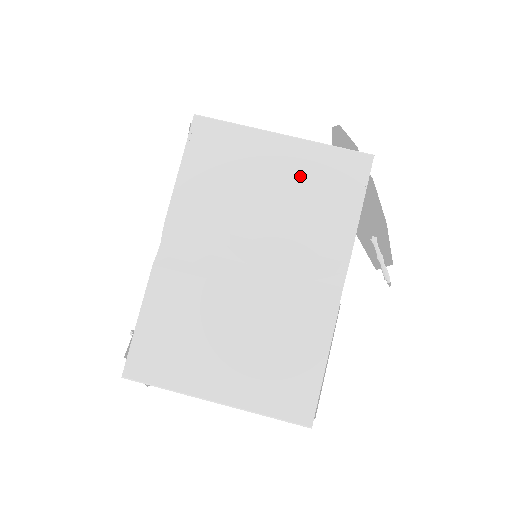
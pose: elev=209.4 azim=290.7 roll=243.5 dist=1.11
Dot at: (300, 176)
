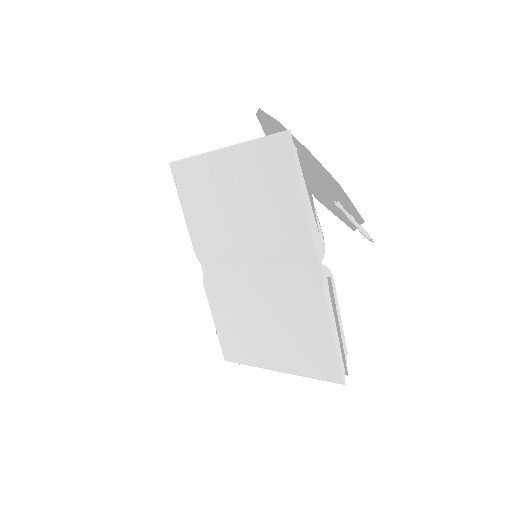
Dot at: (247, 180)
